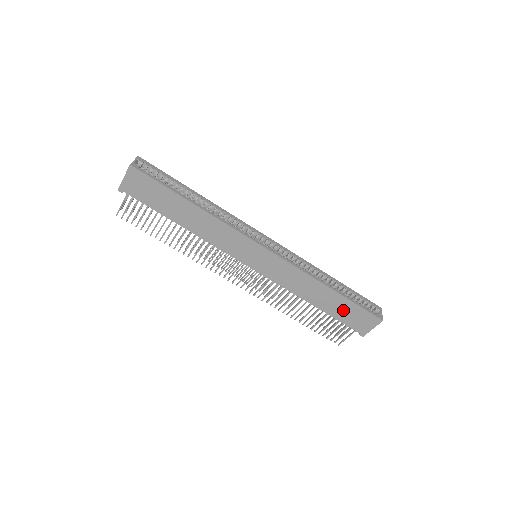
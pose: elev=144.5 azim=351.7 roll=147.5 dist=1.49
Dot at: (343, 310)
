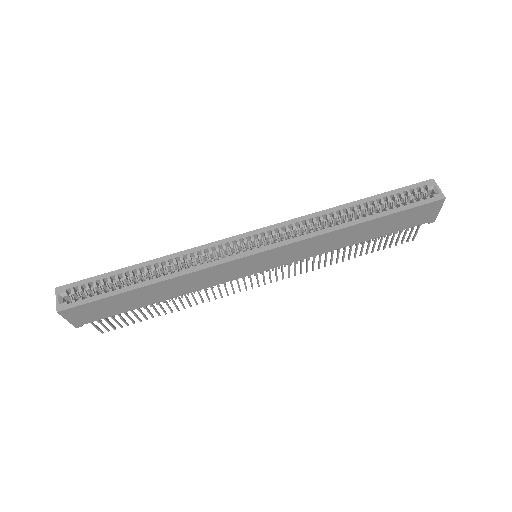
Dot at: (391, 224)
